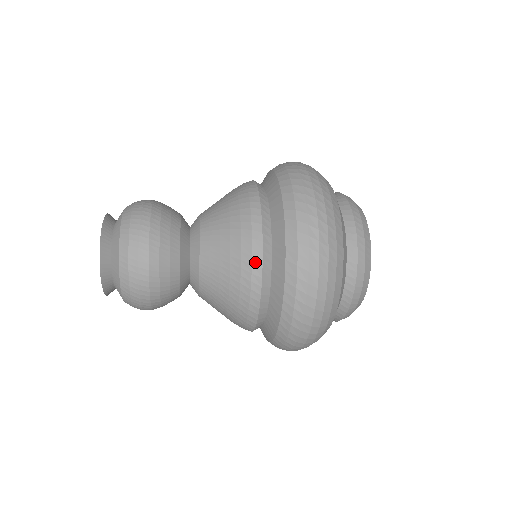
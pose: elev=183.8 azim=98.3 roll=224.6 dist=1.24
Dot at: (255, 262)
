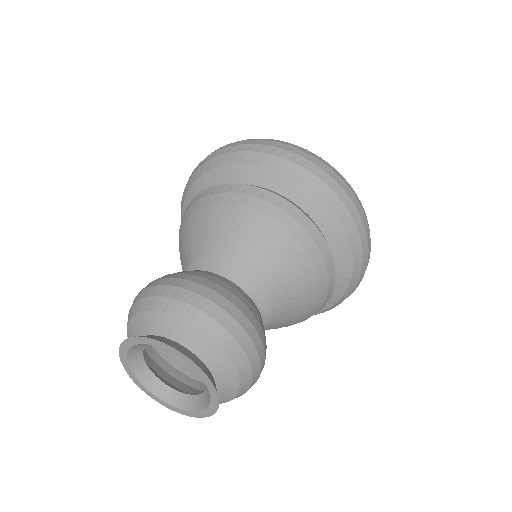
Dot at: (331, 280)
